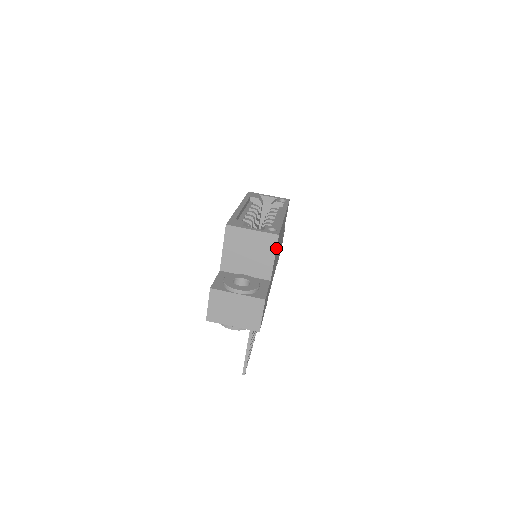
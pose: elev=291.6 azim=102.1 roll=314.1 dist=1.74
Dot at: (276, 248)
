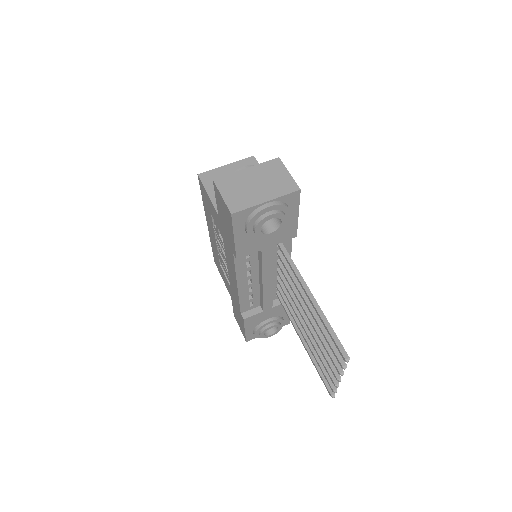
Dot at: occluded
